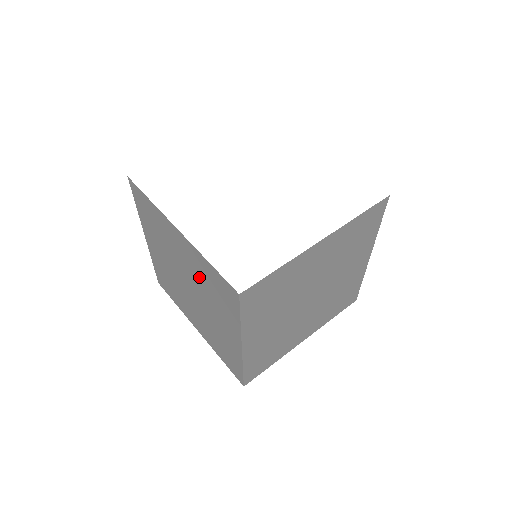
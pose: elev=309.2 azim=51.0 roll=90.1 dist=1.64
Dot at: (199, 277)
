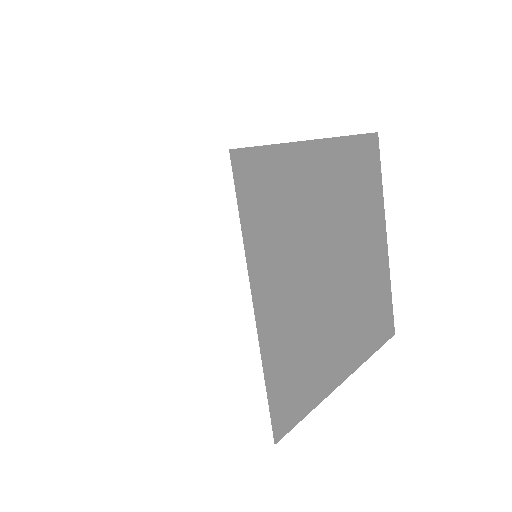
Dot at: occluded
